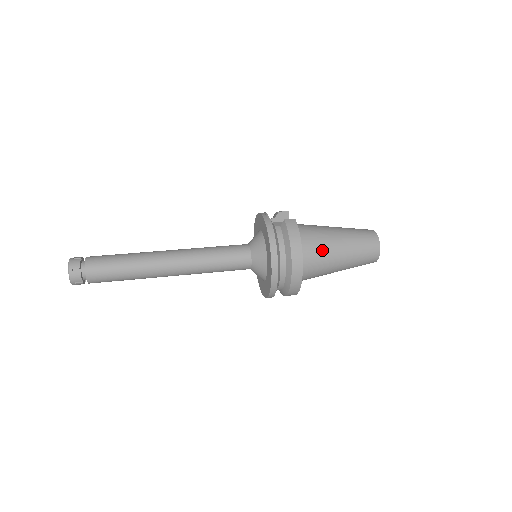
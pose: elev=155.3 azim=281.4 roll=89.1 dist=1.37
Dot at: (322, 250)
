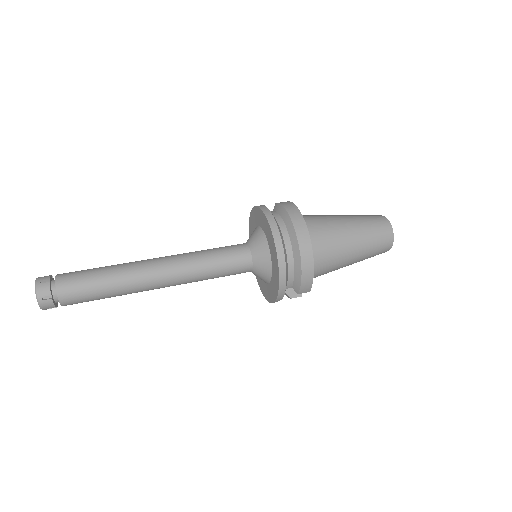
Dot at: (325, 224)
